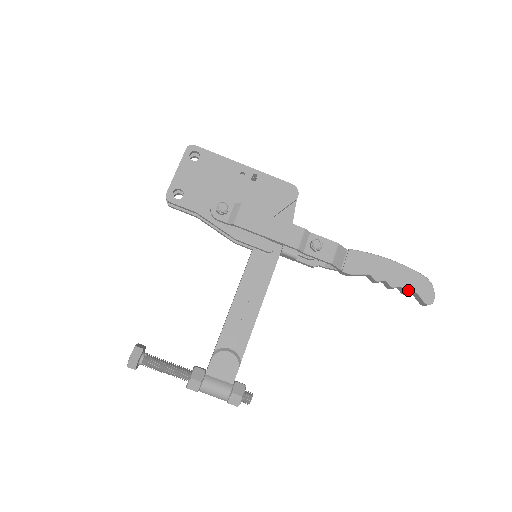
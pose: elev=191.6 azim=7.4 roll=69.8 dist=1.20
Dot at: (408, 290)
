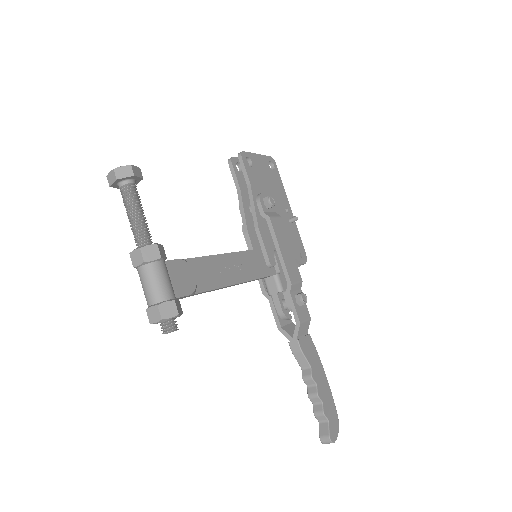
Dot at: (325, 411)
